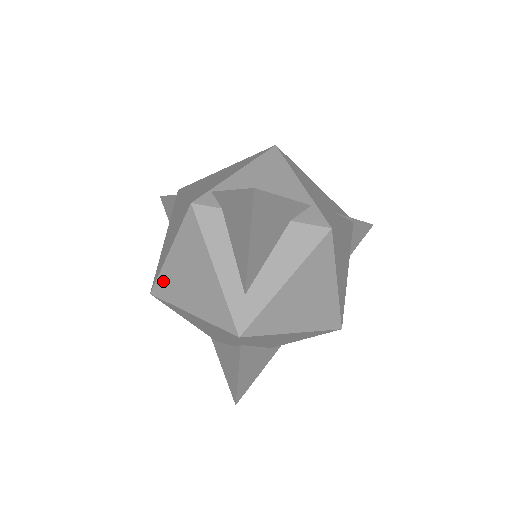
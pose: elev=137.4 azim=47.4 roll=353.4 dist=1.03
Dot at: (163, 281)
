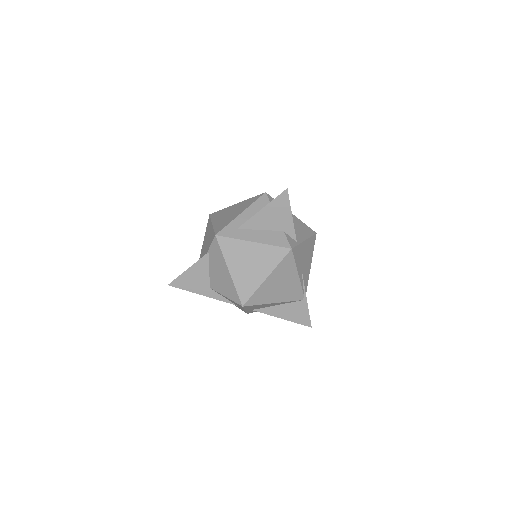
Dot at: (220, 212)
